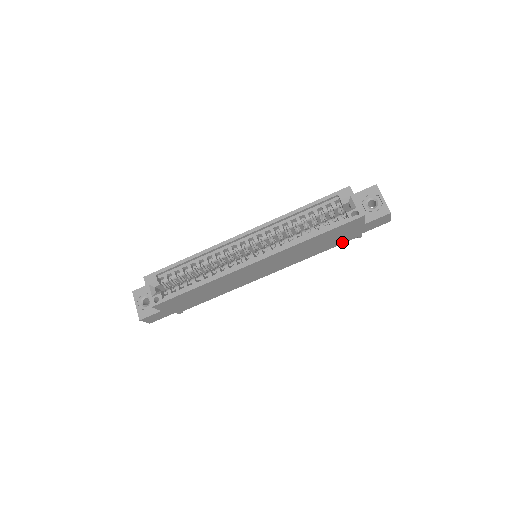
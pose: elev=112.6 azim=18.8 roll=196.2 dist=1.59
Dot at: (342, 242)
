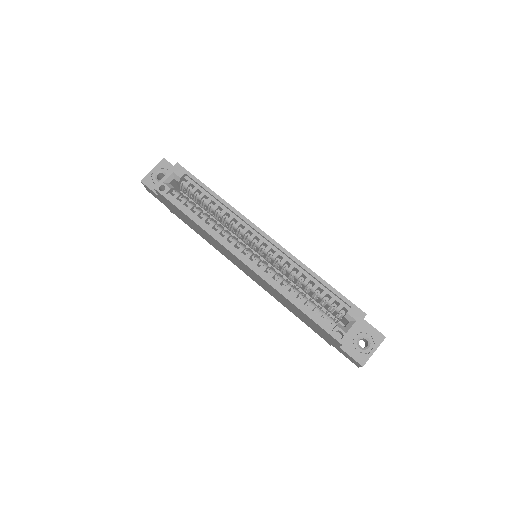
Dot at: (314, 330)
